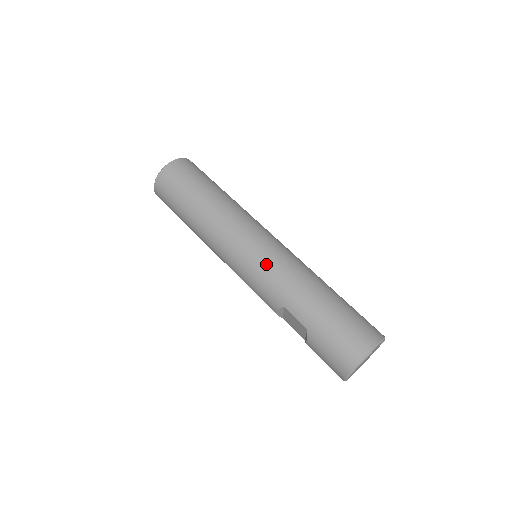
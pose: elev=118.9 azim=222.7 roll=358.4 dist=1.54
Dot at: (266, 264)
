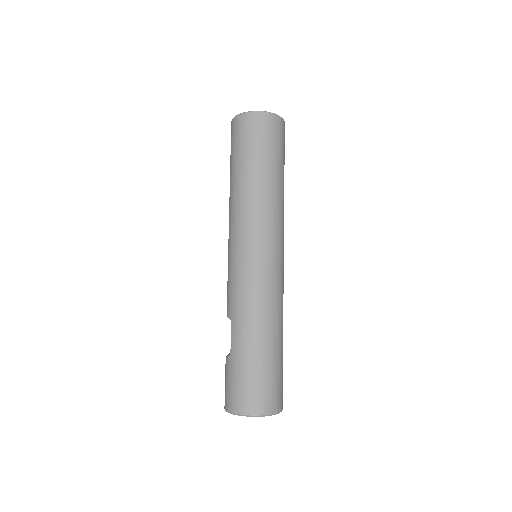
Dot at: (248, 277)
